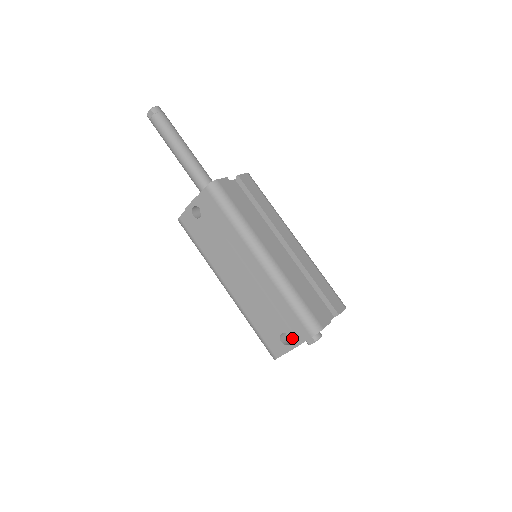
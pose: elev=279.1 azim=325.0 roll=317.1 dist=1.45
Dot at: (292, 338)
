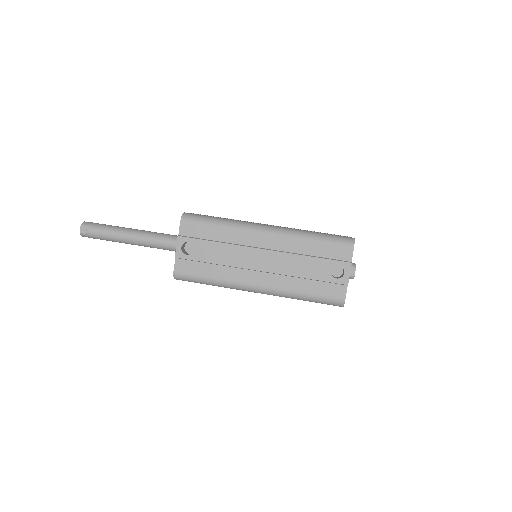
Dot at: (342, 265)
